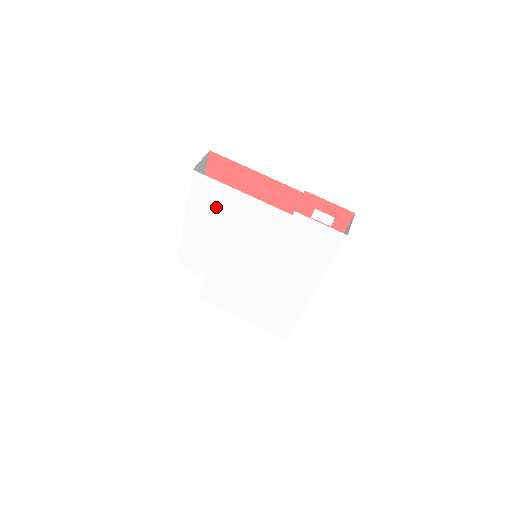
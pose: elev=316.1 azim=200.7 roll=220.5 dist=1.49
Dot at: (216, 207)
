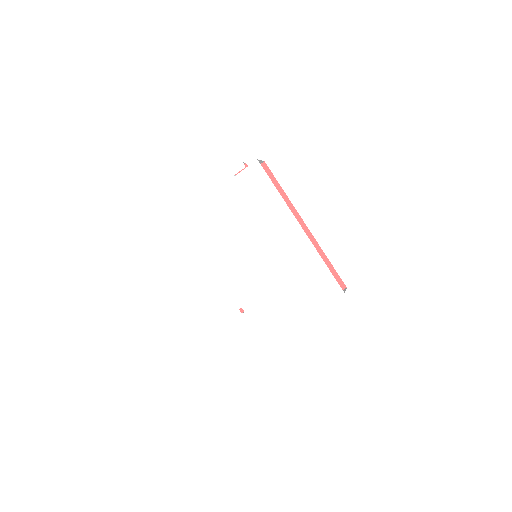
Dot at: (195, 241)
